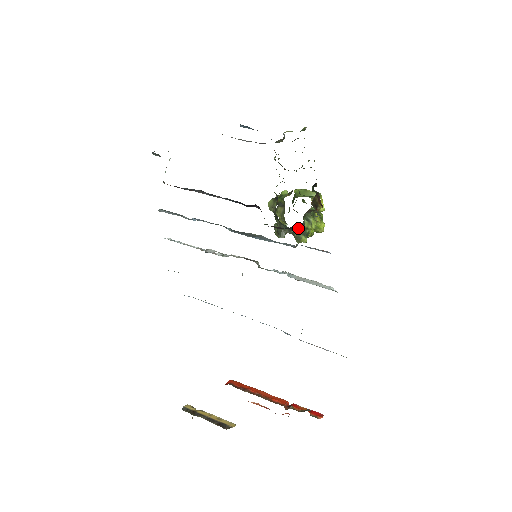
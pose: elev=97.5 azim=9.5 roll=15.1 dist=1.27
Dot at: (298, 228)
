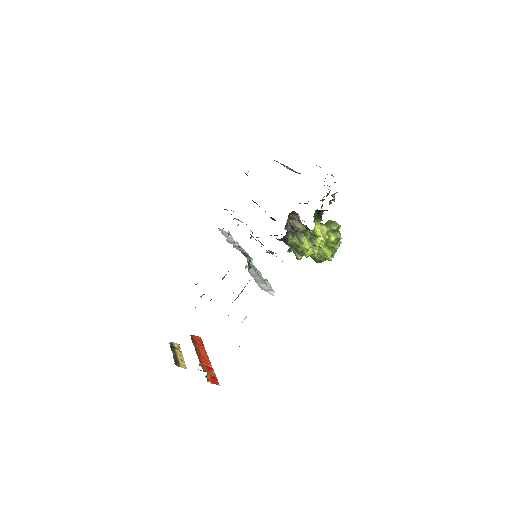
Dot at: (289, 243)
